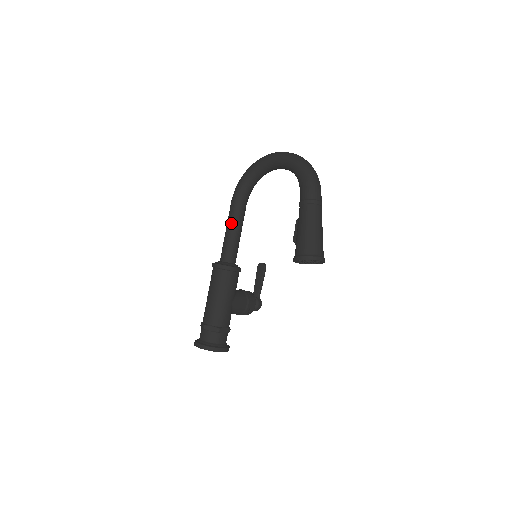
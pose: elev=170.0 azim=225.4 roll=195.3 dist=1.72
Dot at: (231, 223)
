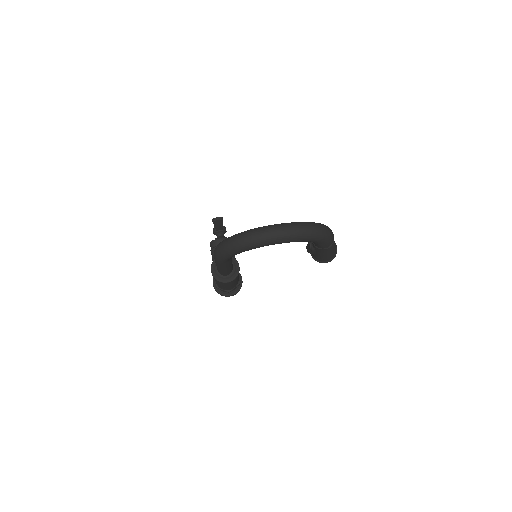
Dot at: occluded
